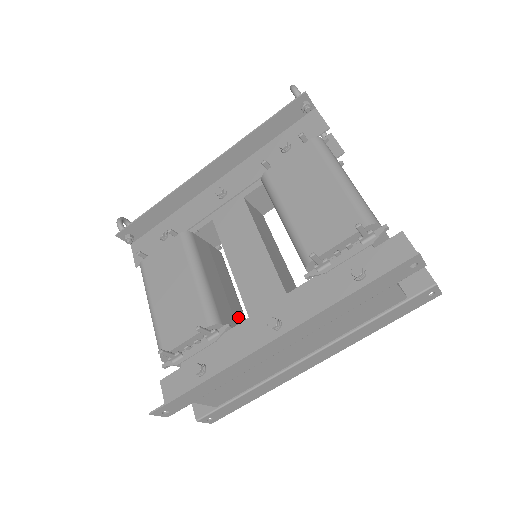
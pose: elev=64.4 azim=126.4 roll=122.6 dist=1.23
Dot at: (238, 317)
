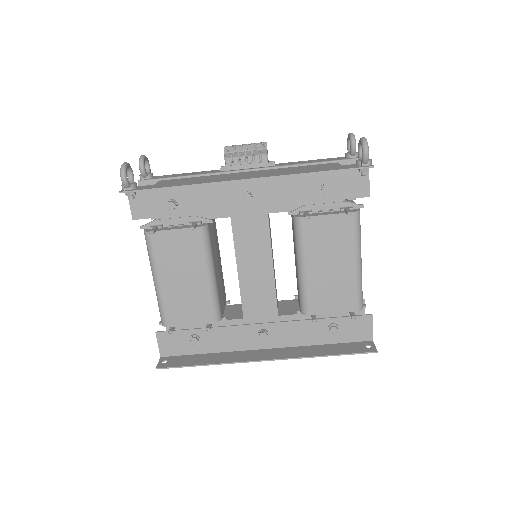
Dot at: (223, 290)
